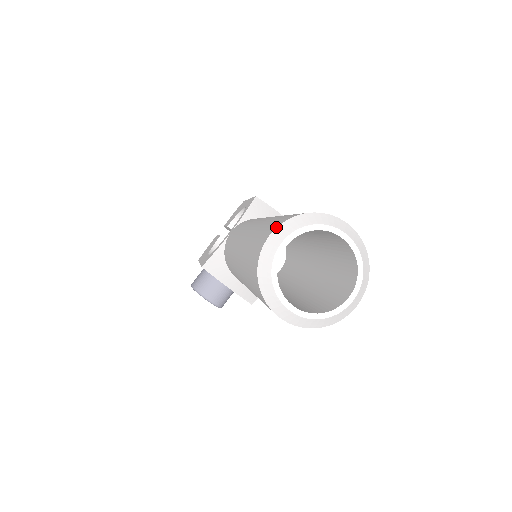
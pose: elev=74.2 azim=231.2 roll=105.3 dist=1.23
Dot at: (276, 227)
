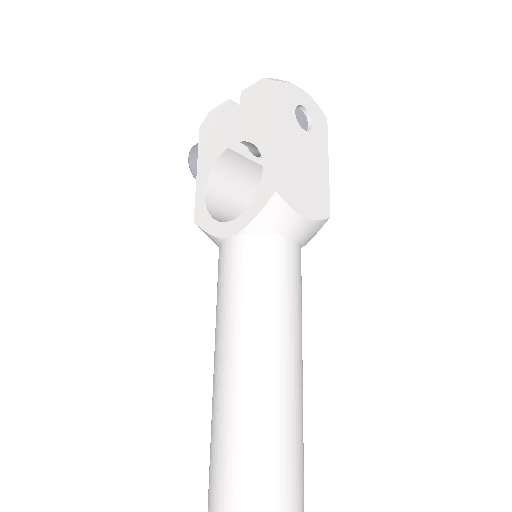
Dot at: out of frame
